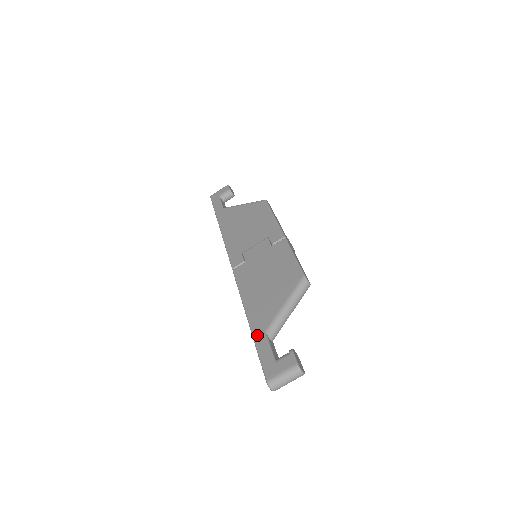
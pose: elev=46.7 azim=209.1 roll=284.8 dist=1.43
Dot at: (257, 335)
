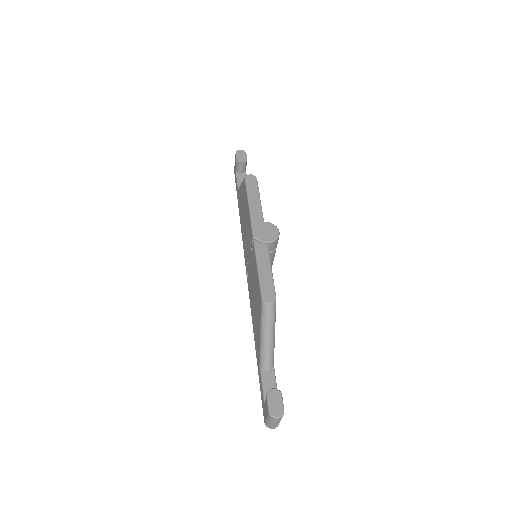
Dot at: (258, 368)
